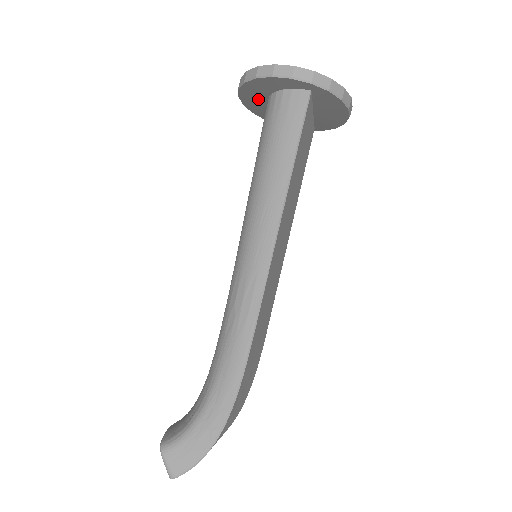
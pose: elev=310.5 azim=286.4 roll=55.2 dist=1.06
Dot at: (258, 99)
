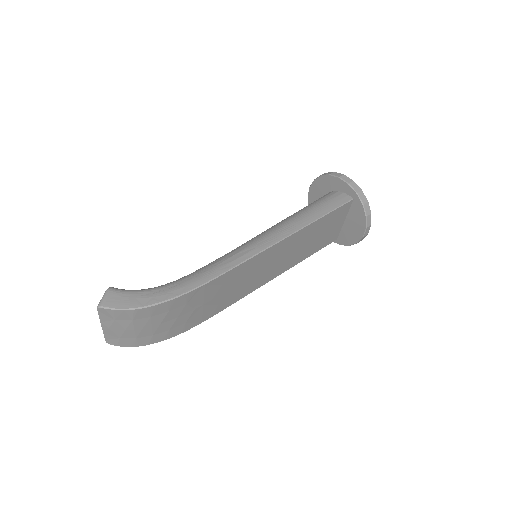
Dot at: (319, 194)
